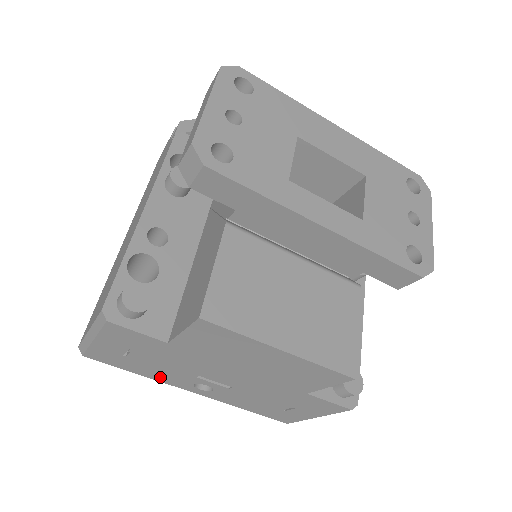
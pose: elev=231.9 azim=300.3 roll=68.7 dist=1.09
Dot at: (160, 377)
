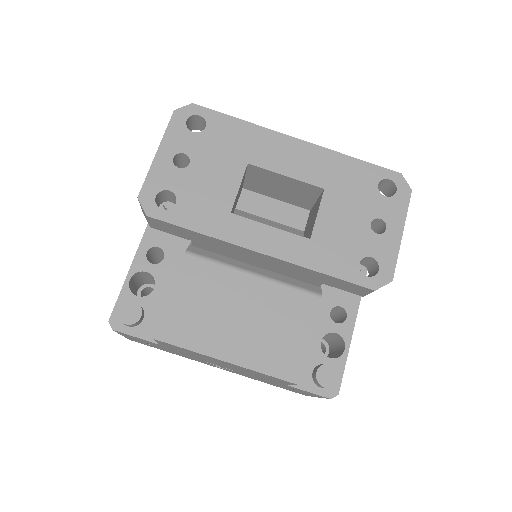
Dot at: (186, 357)
